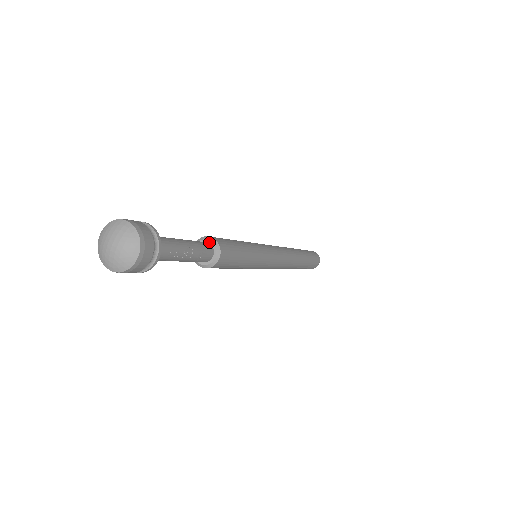
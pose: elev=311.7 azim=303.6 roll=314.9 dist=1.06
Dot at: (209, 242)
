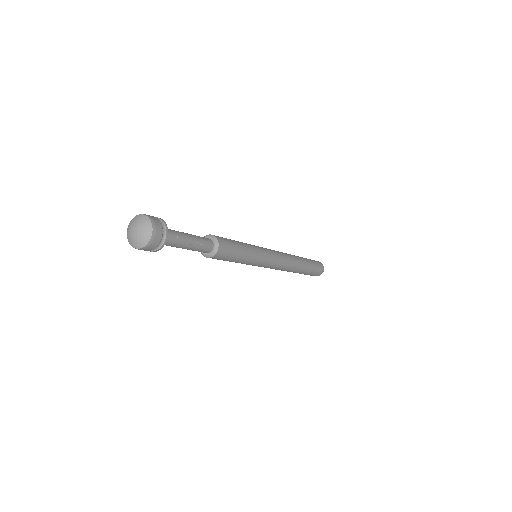
Dot at: (209, 238)
